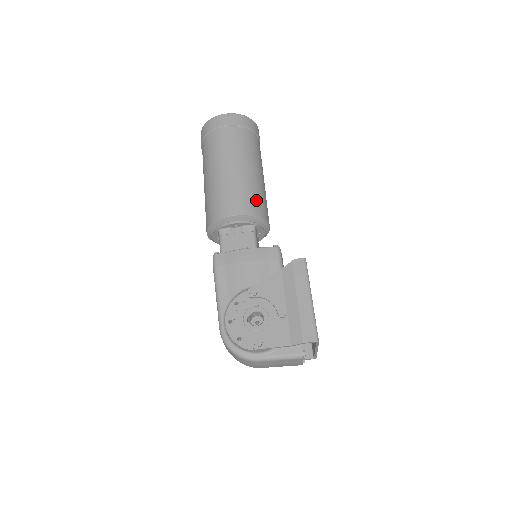
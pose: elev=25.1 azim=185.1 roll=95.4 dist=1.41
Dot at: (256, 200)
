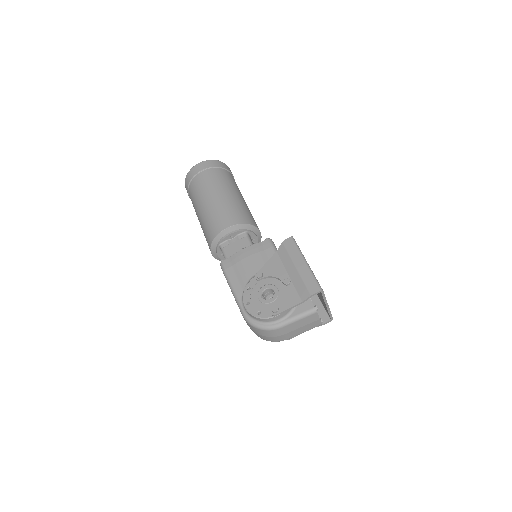
Dot at: (242, 213)
